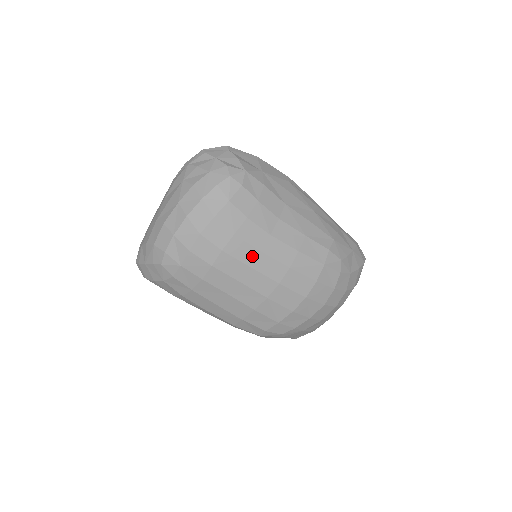
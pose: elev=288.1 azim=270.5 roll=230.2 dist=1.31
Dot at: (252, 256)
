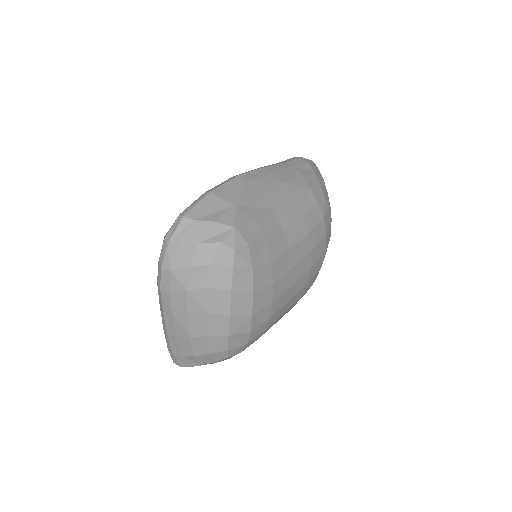
Dot at: (289, 278)
